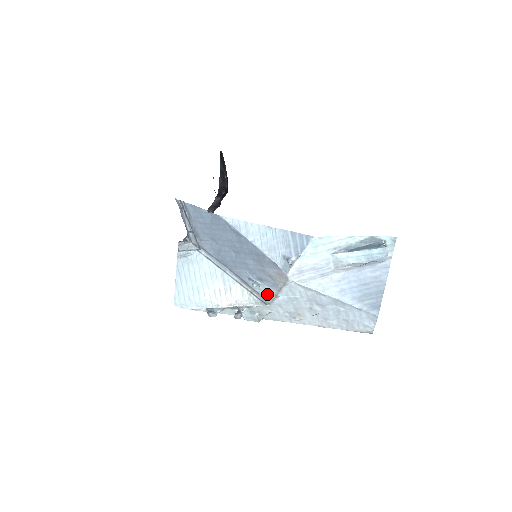
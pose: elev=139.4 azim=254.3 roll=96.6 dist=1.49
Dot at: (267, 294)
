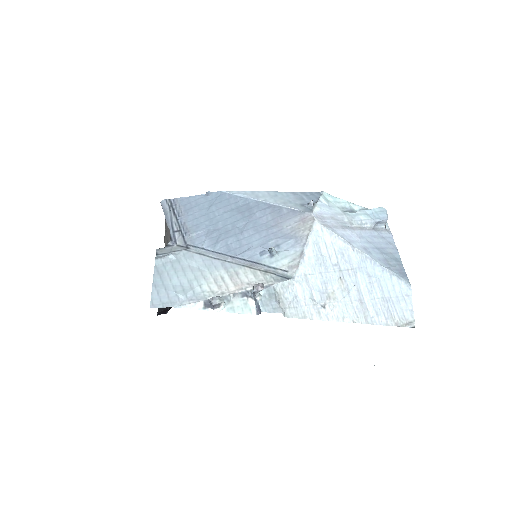
Dot at: (288, 261)
